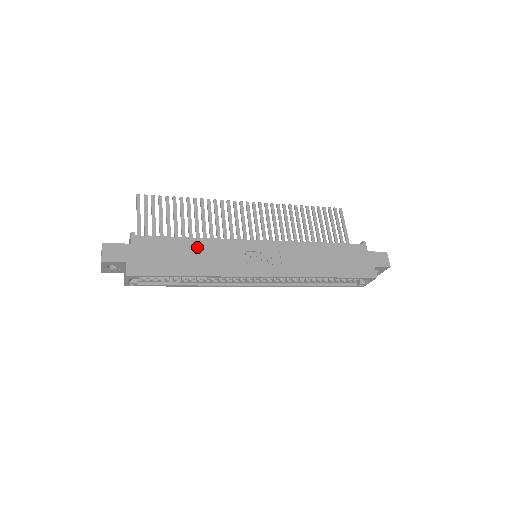
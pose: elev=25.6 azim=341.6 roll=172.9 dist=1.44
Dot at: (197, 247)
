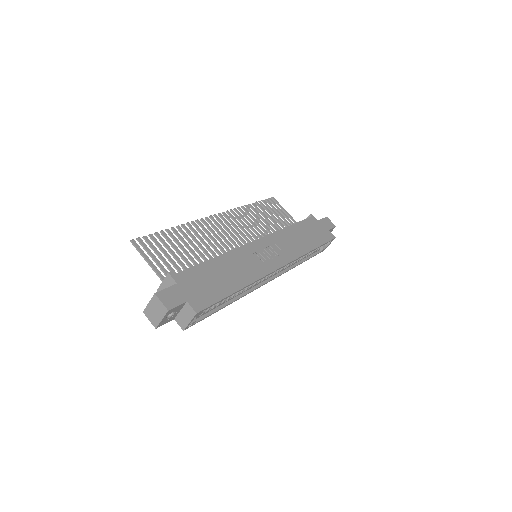
Dot at: (224, 264)
